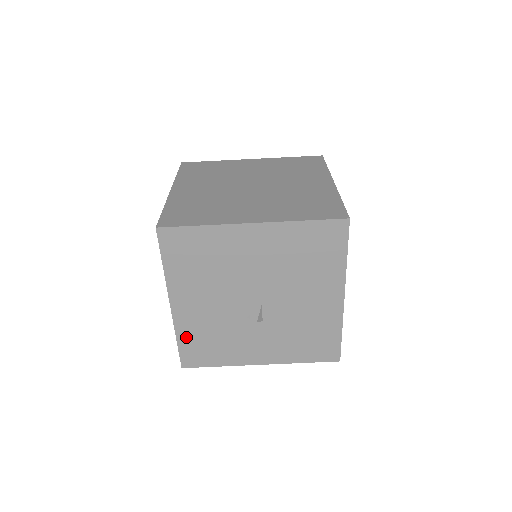
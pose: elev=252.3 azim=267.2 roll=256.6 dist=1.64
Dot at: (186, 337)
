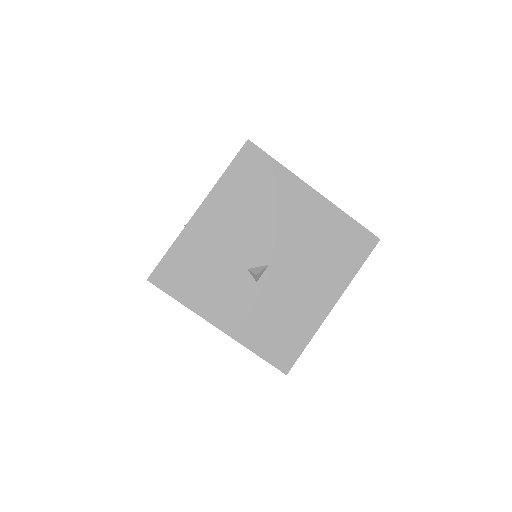
Dot at: (181, 250)
